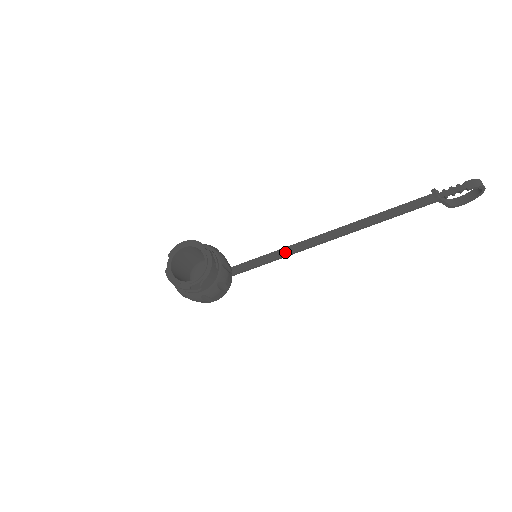
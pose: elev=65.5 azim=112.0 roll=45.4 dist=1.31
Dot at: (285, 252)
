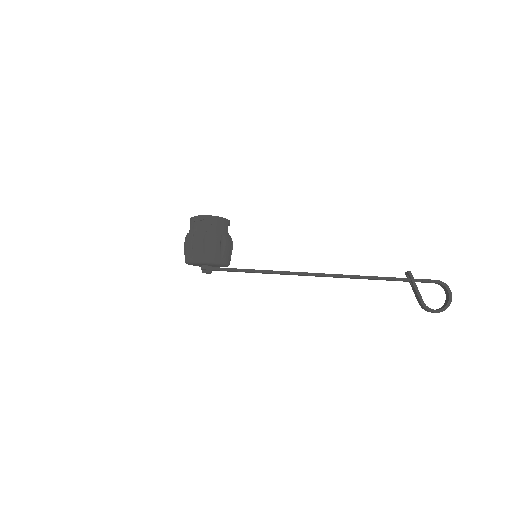
Dot at: (278, 271)
